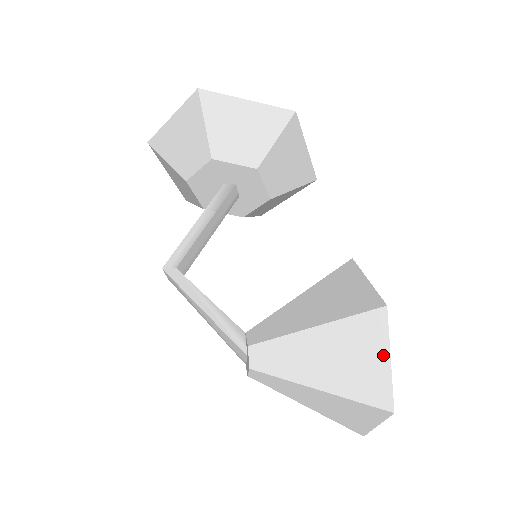
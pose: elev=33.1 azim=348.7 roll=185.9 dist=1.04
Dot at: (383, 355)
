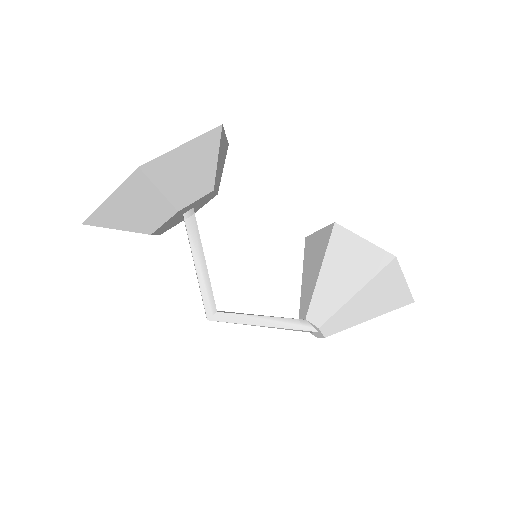
Dot at: (401, 281)
